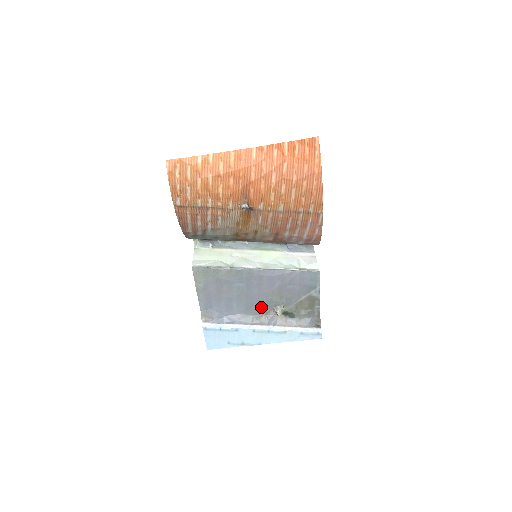
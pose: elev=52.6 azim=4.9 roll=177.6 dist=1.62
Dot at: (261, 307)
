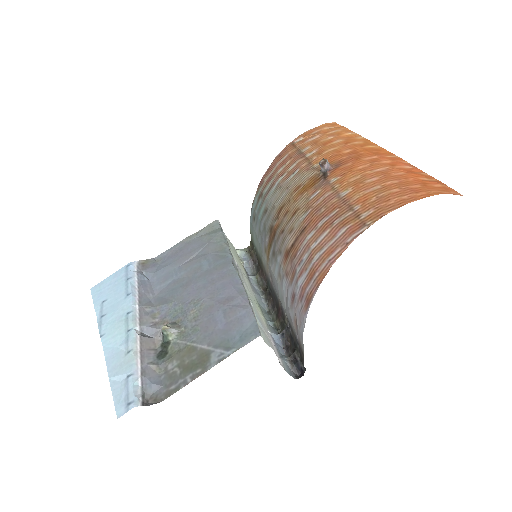
Dot at: (172, 308)
